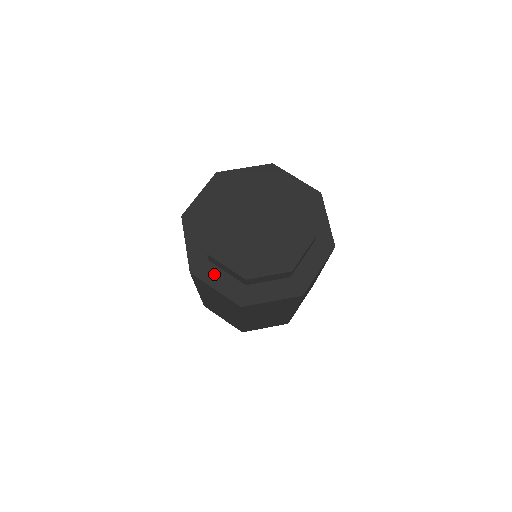
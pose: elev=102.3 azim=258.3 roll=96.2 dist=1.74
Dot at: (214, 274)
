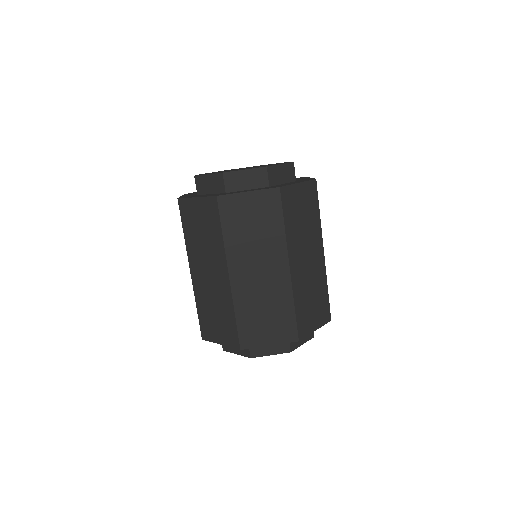
Dot at: occluded
